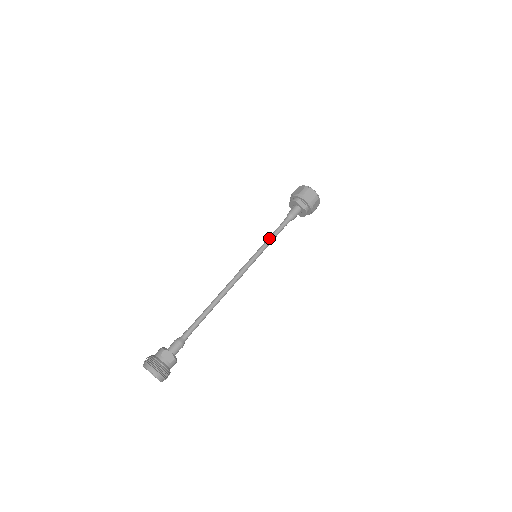
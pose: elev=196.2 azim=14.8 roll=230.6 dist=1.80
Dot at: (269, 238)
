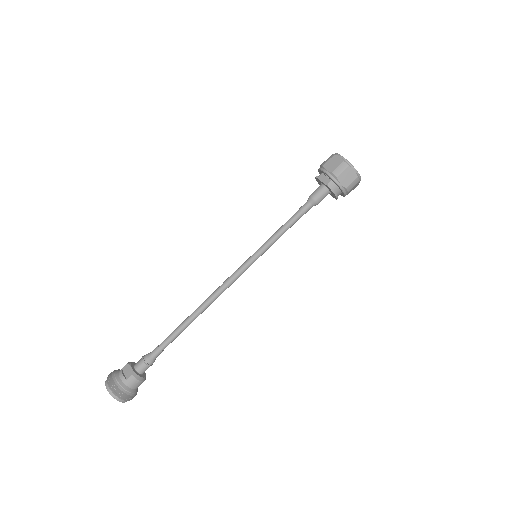
Dot at: (276, 231)
